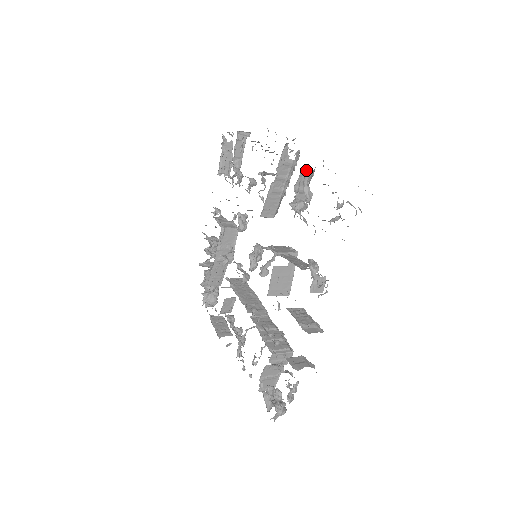
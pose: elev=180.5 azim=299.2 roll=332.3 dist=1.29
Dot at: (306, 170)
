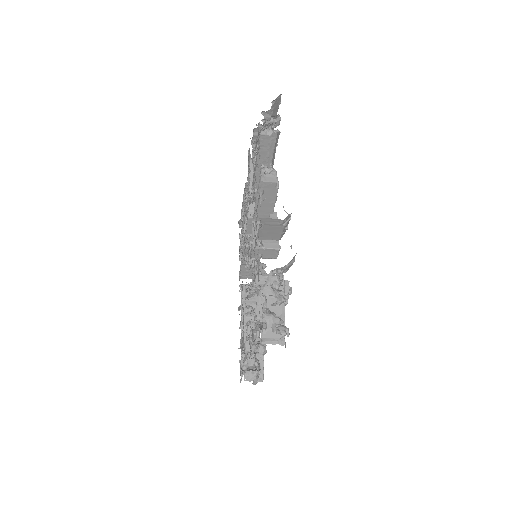
Dot at: occluded
